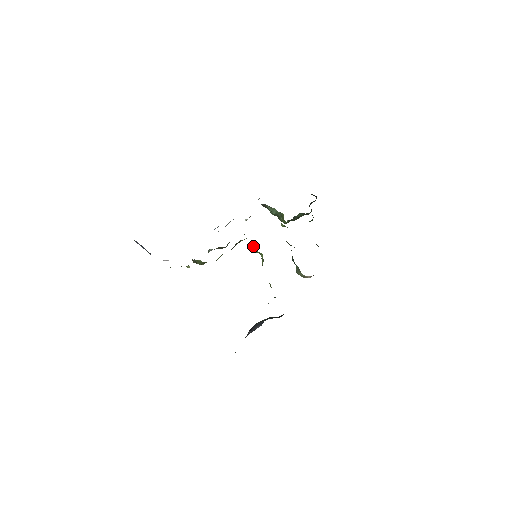
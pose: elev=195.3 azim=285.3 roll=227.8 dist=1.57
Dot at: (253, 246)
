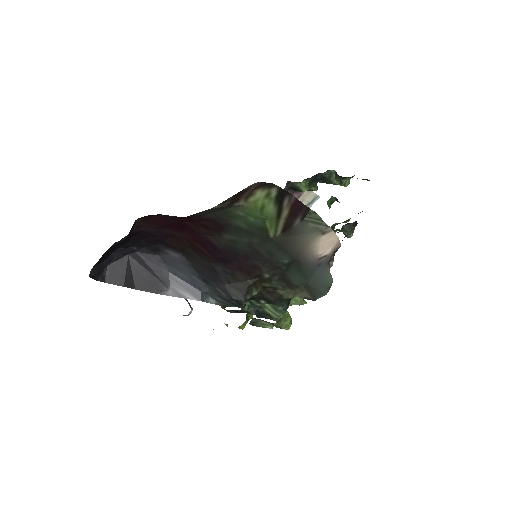
Dot at: occluded
